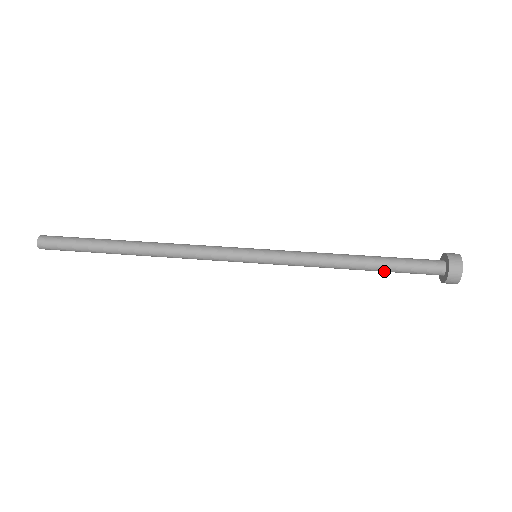
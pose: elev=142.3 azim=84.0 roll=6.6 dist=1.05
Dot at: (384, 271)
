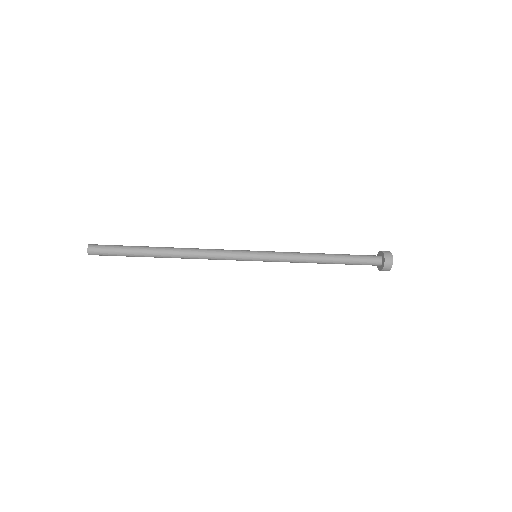
Dot at: occluded
